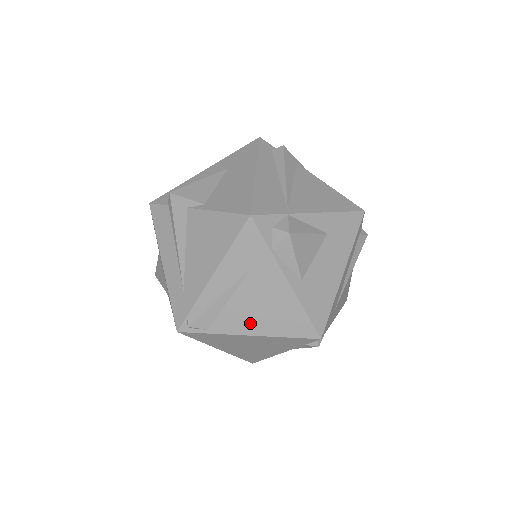
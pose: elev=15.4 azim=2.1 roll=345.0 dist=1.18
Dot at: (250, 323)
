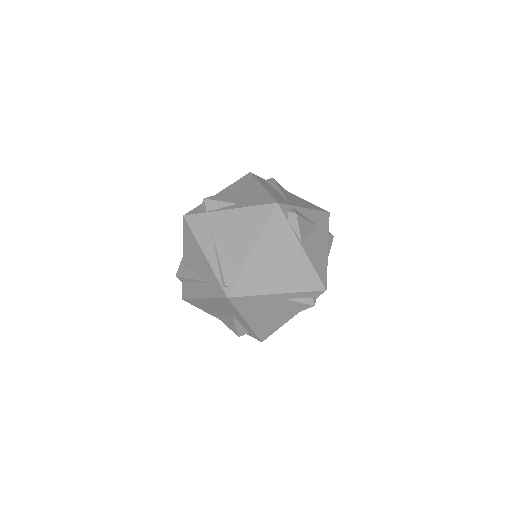
Dot at: (244, 245)
